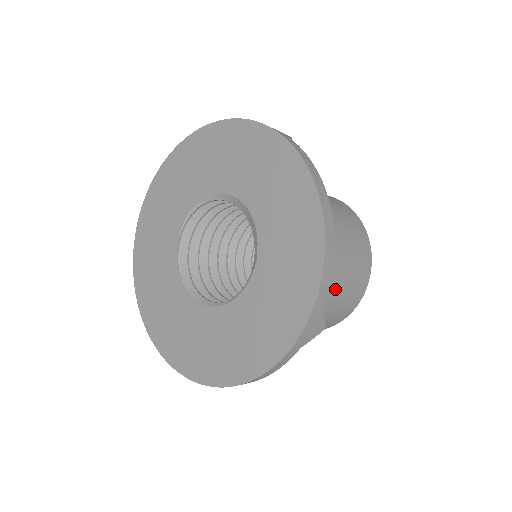
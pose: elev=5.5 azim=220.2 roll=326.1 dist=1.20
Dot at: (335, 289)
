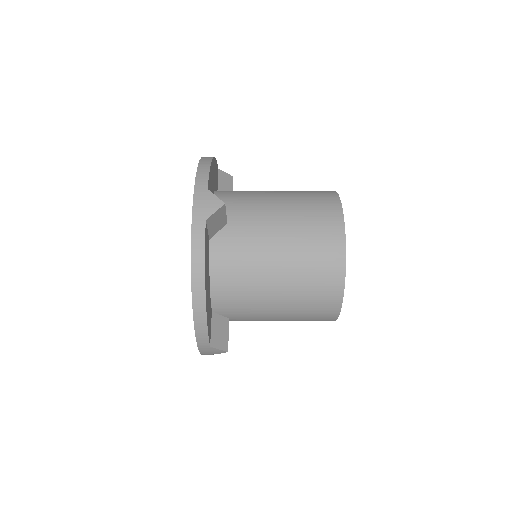
Dot at: (285, 215)
